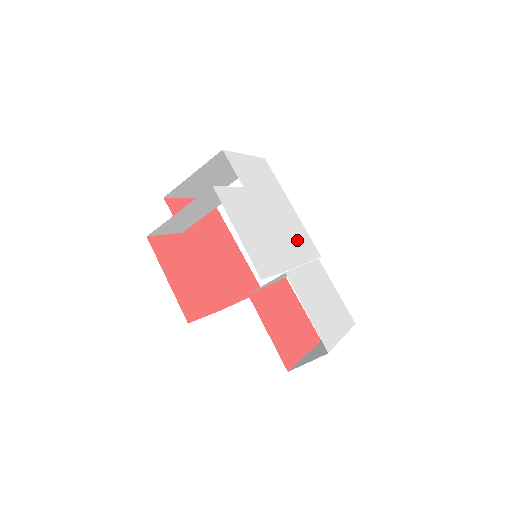
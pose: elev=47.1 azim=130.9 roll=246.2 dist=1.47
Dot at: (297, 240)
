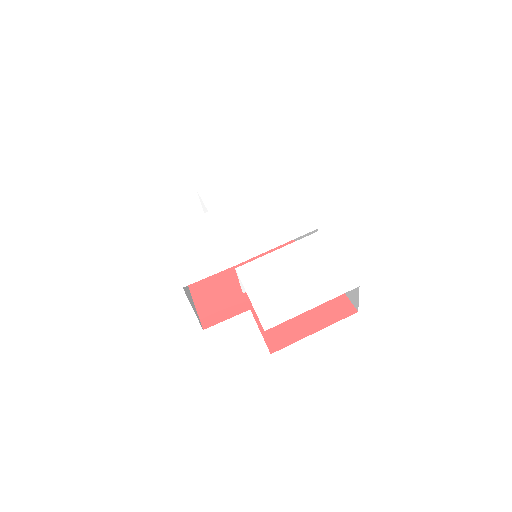
Dot at: (274, 228)
